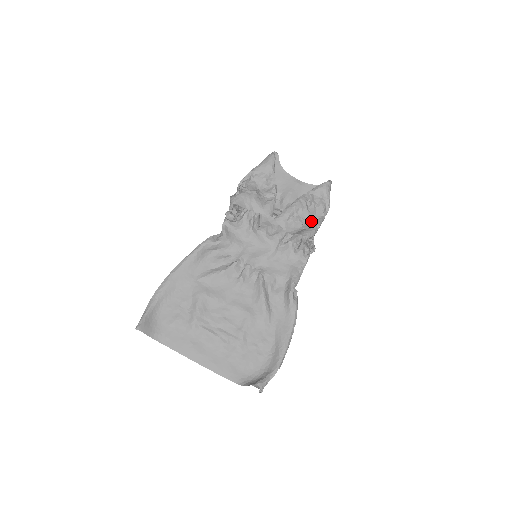
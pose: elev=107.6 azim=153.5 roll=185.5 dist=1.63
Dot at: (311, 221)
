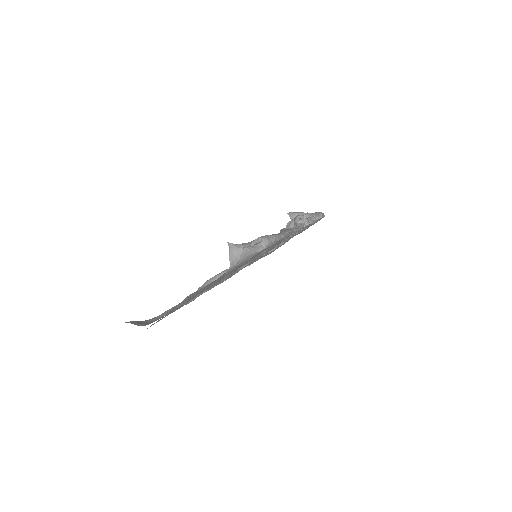
Dot at: occluded
